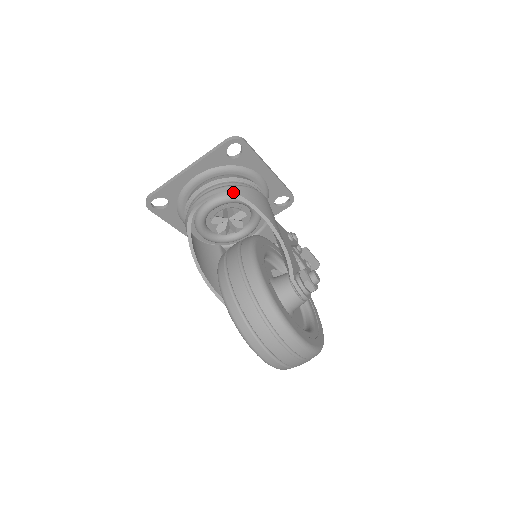
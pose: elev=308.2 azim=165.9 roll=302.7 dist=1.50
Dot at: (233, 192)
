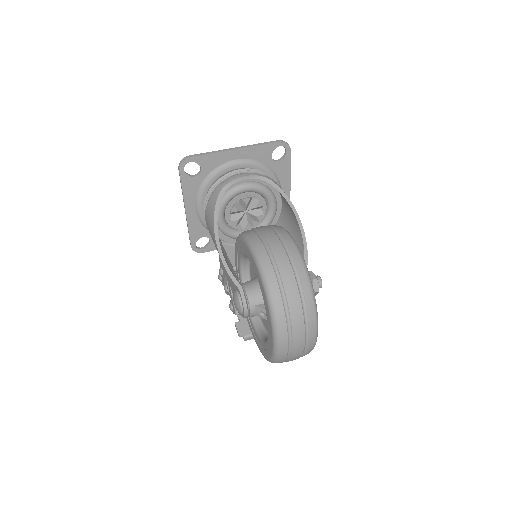
Dot at: (273, 181)
